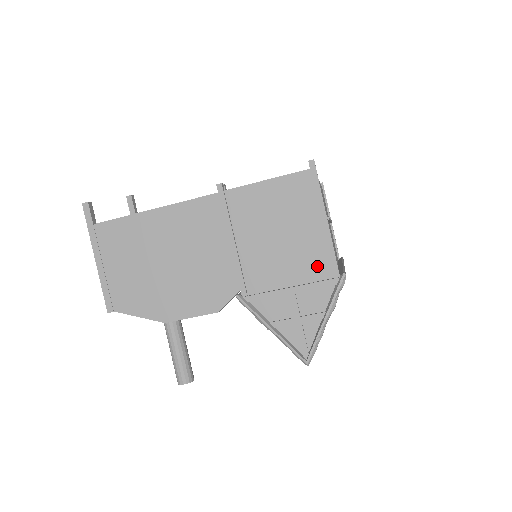
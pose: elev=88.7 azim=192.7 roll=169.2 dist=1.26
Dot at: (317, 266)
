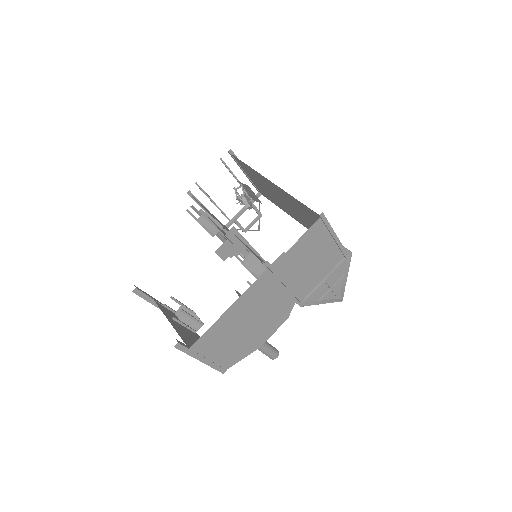
Dot at: (335, 259)
